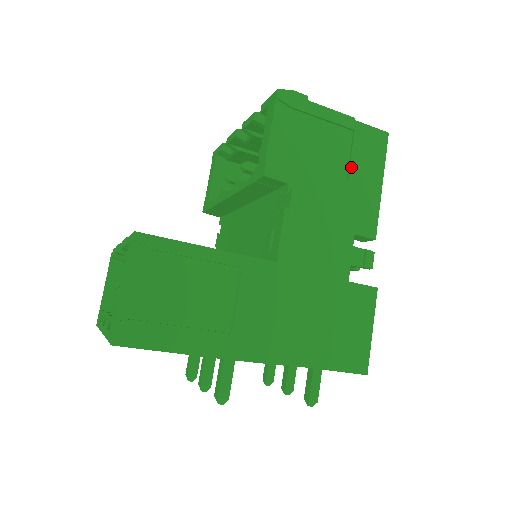
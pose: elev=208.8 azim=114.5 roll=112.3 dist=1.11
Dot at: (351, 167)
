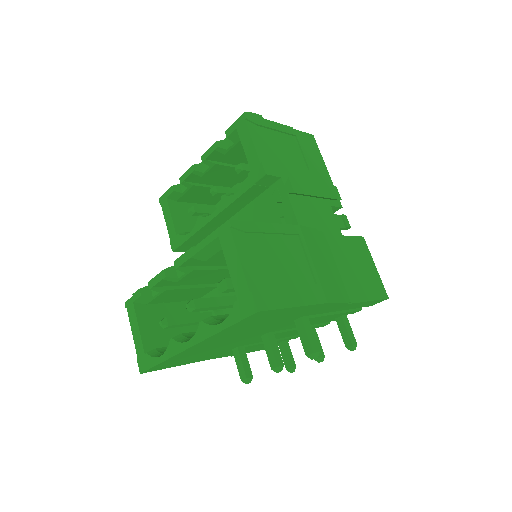
Dot at: (307, 160)
